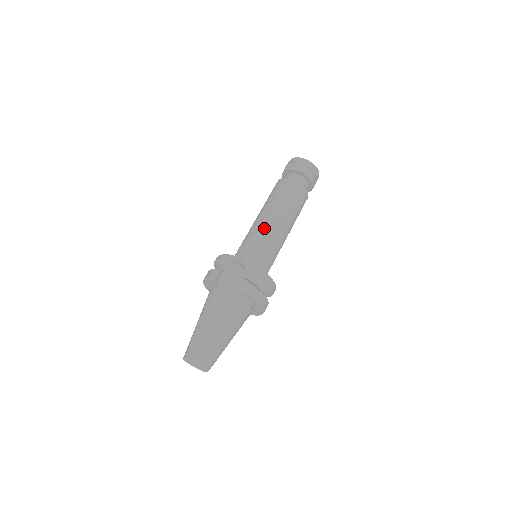
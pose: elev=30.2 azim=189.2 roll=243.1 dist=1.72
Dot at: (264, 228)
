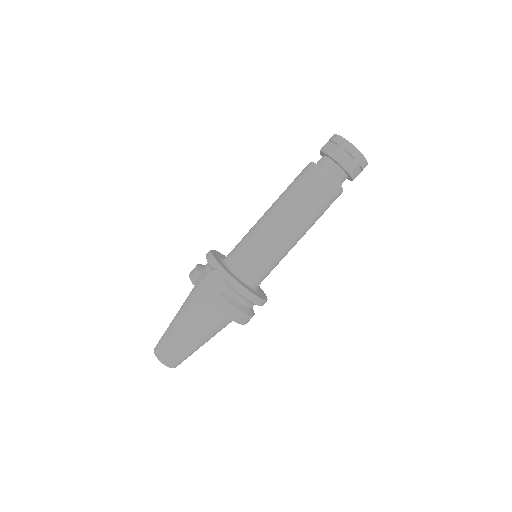
Dot at: (267, 231)
